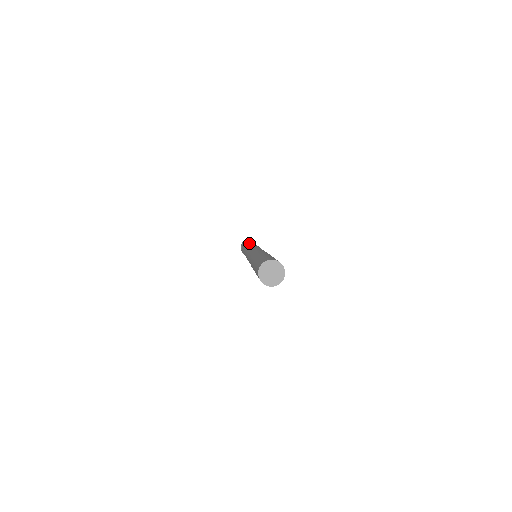
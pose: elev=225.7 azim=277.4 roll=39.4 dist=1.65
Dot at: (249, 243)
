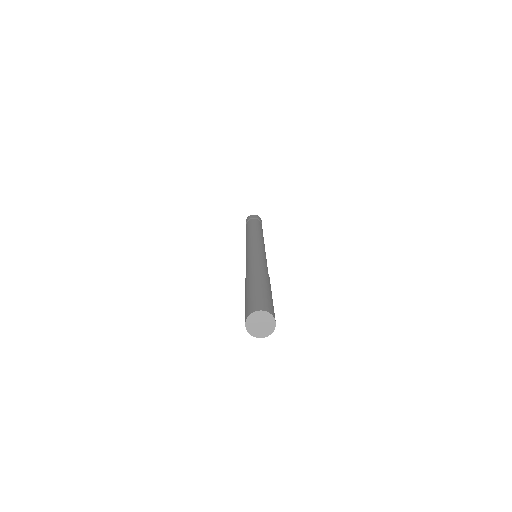
Dot at: (253, 228)
